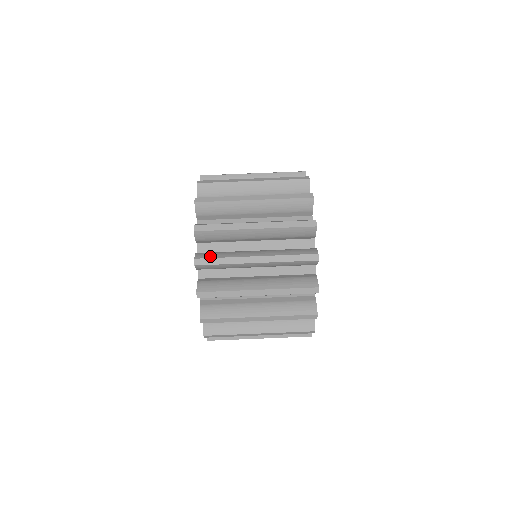
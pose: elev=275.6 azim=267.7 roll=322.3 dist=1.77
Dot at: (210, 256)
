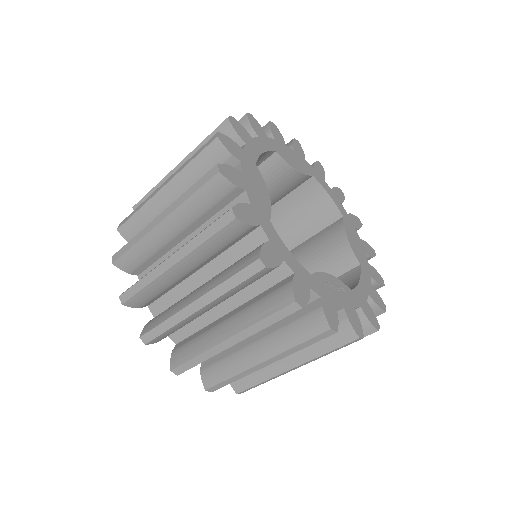
Dot at: (183, 359)
